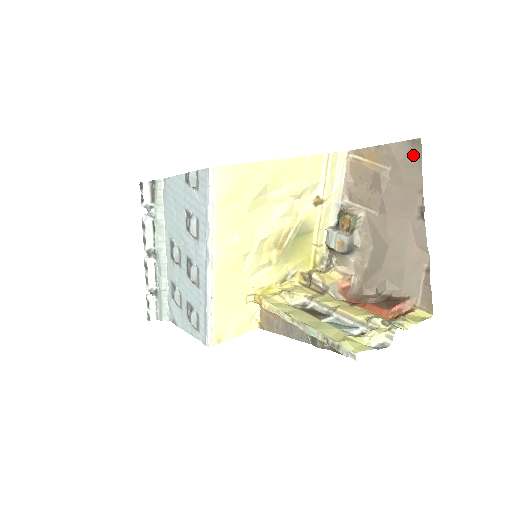
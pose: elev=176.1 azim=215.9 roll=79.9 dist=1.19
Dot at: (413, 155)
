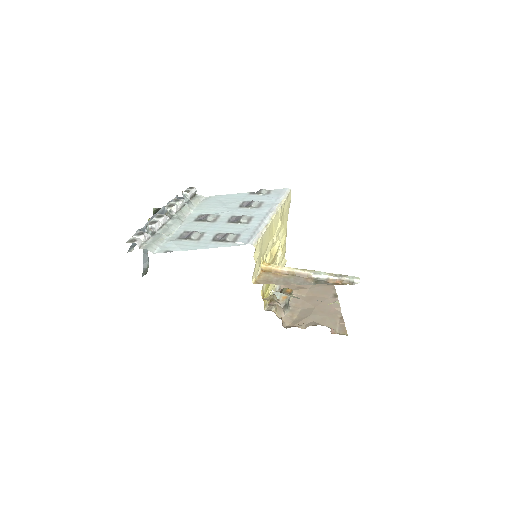
Dot at: occluded
